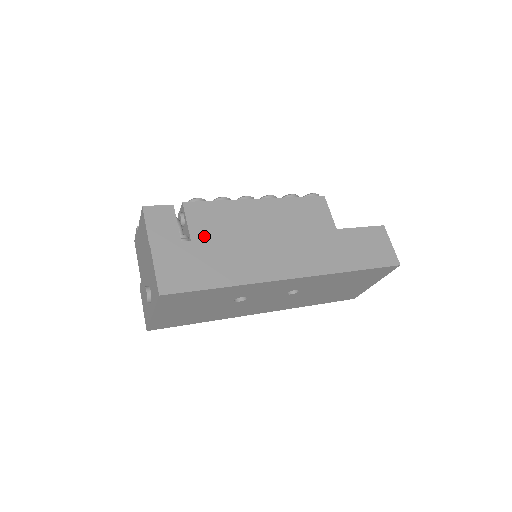
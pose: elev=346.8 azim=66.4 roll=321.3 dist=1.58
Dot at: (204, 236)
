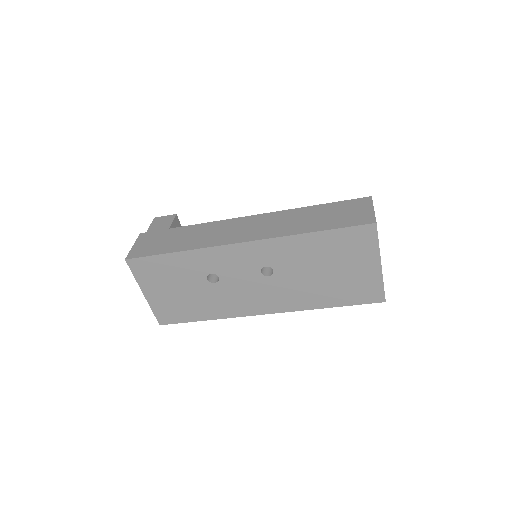
Dot at: occluded
